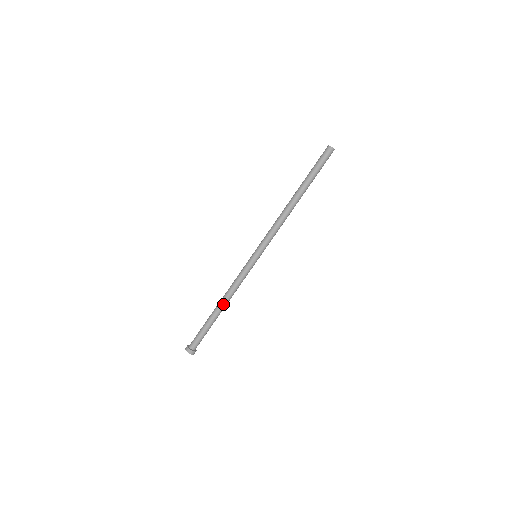
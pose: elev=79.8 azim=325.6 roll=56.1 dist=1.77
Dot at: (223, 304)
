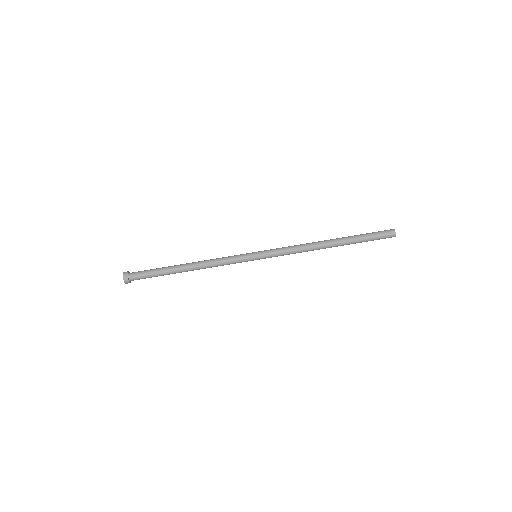
Dot at: (192, 269)
